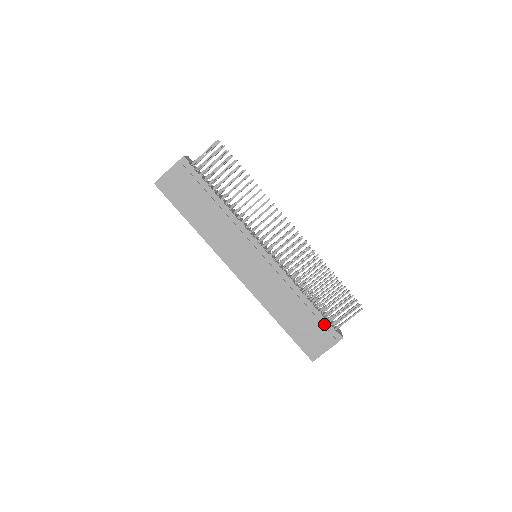
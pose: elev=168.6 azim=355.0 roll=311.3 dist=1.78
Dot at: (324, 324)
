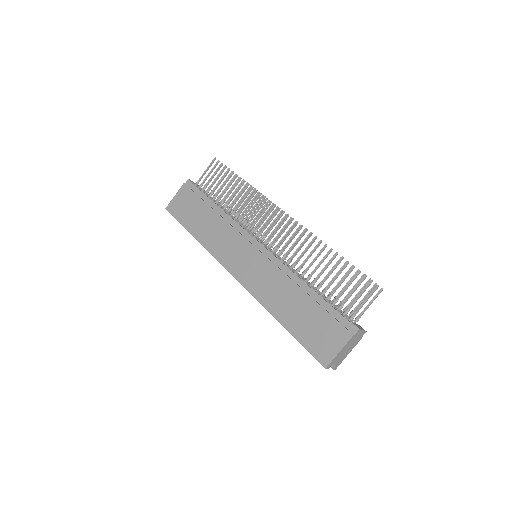
Dot at: (333, 314)
